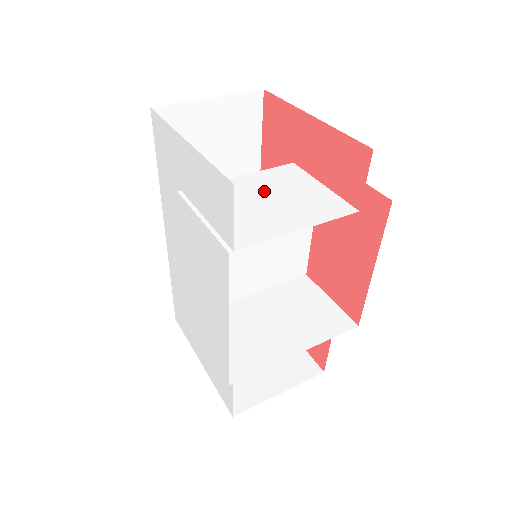
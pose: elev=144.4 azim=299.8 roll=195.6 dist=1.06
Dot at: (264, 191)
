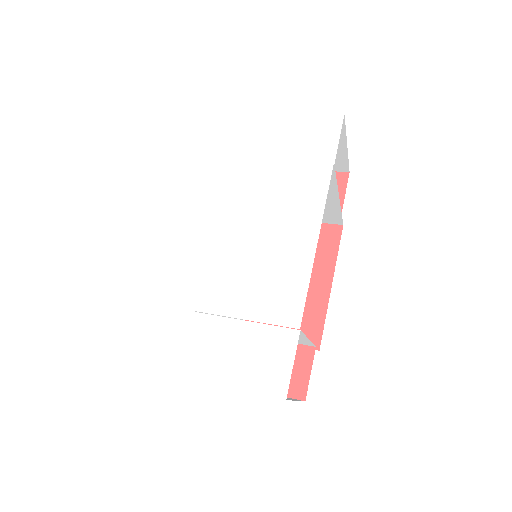
Dot at: occluded
